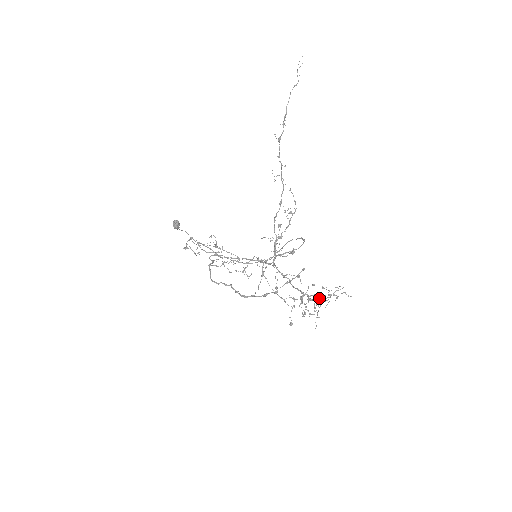
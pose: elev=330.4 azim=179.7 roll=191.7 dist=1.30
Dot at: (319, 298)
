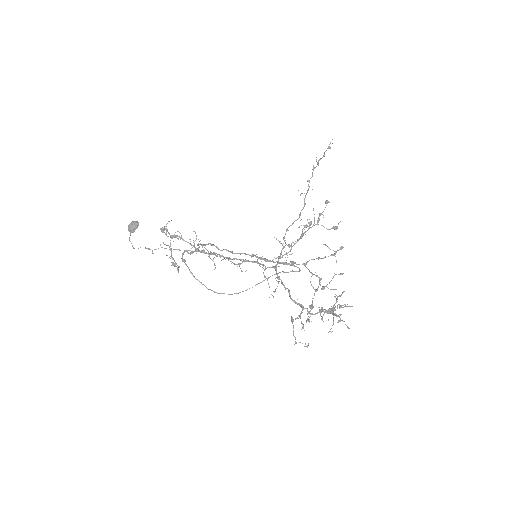
Dot at: (325, 310)
